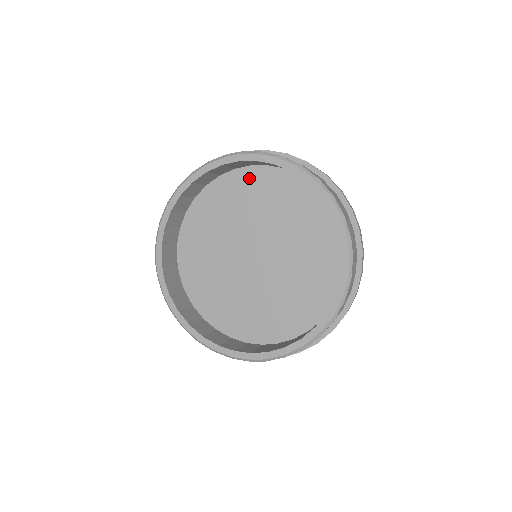
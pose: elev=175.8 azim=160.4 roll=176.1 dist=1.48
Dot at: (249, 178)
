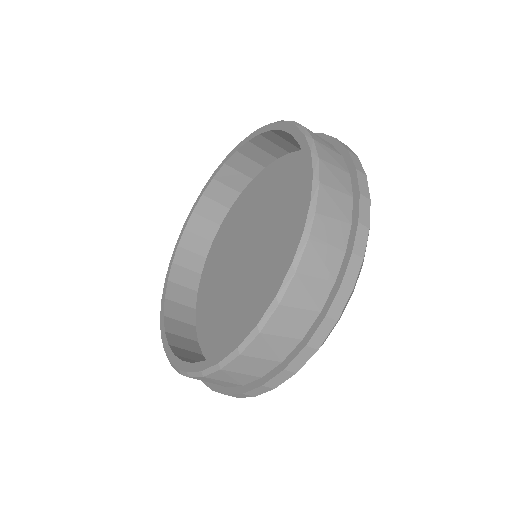
Dot at: (284, 167)
